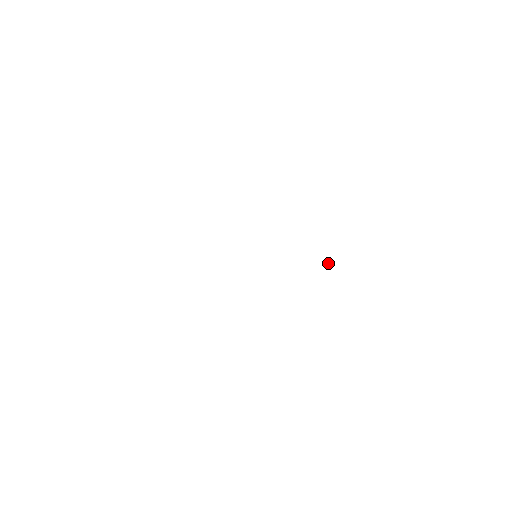
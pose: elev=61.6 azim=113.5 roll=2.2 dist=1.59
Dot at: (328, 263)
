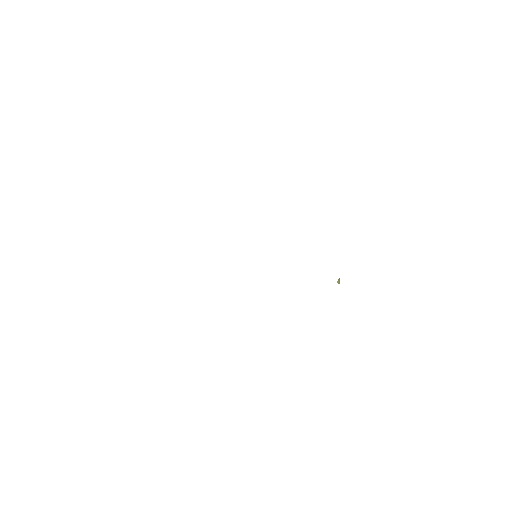
Dot at: (337, 282)
